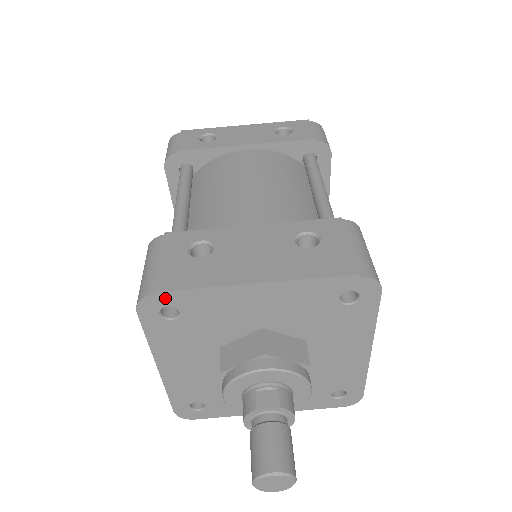
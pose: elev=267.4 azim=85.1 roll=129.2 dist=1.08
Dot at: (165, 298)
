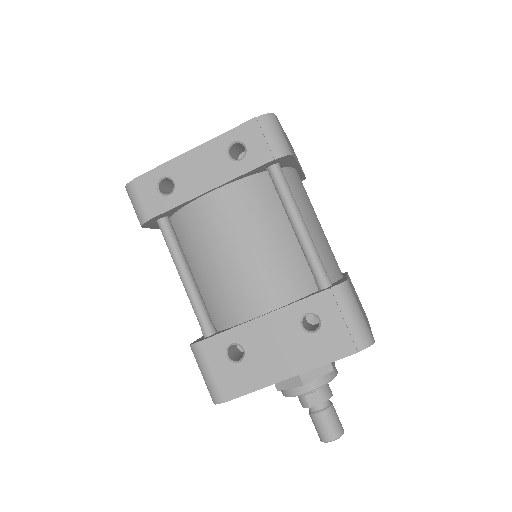
Dot at: (231, 399)
